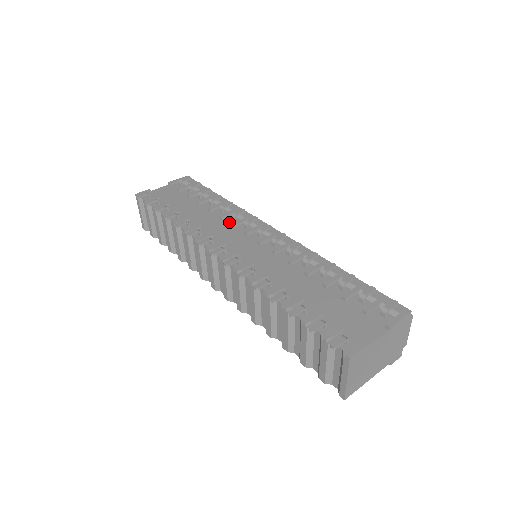
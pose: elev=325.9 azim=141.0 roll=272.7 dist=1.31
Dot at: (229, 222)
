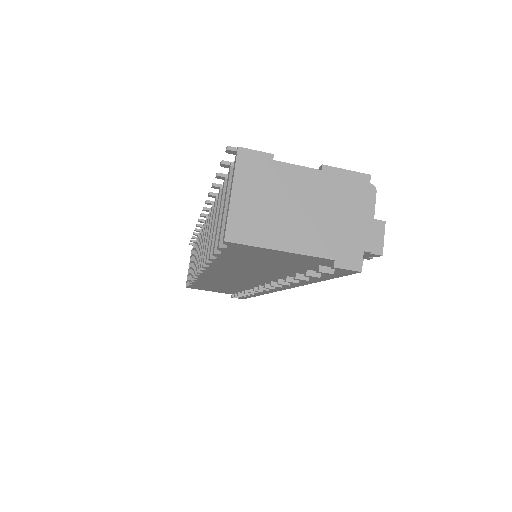
Dot at: occluded
